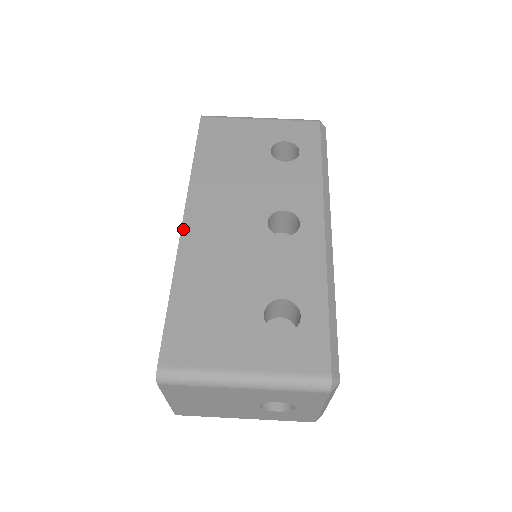
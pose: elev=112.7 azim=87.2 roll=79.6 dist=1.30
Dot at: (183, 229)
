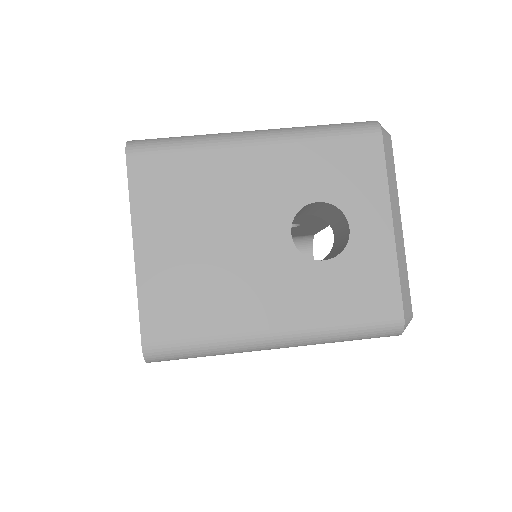
Dot at: occluded
